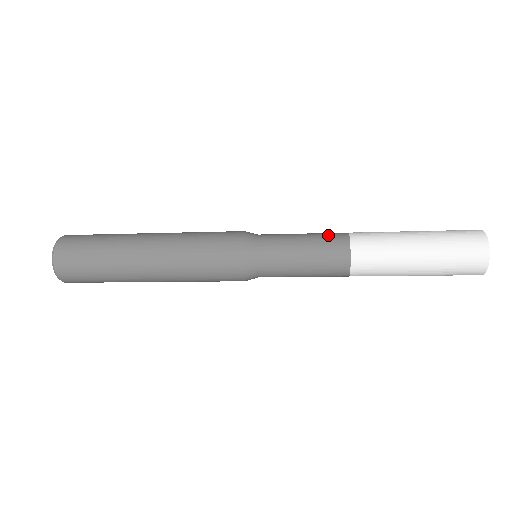
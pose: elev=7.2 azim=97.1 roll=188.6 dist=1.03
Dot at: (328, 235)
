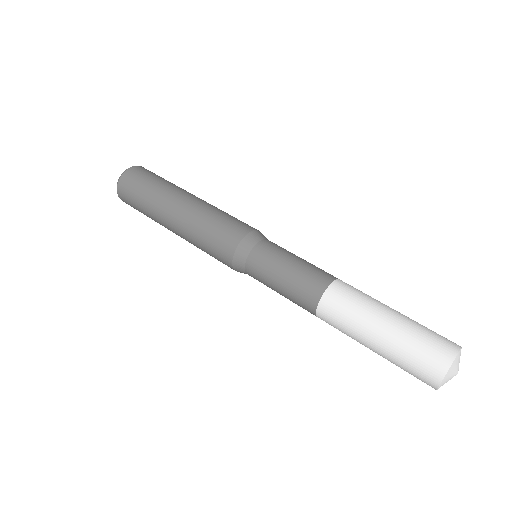
Dot at: (298, 302)
